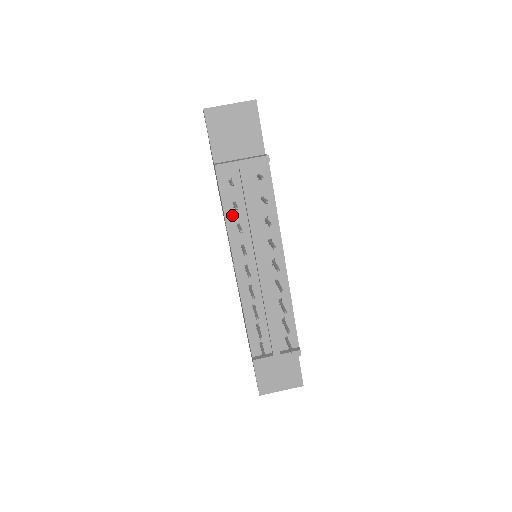
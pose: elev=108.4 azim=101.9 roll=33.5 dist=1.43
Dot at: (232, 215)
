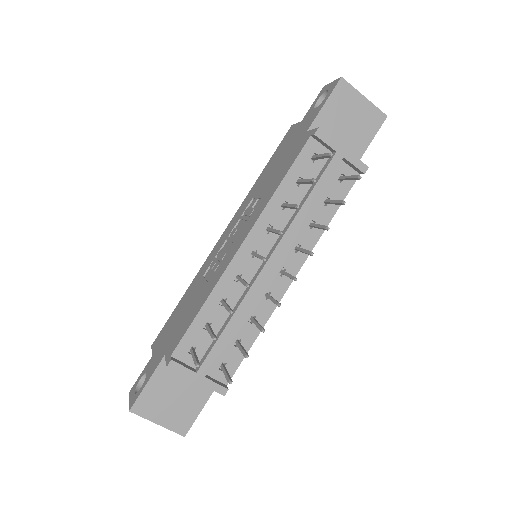
Dot at: (287, 190)
